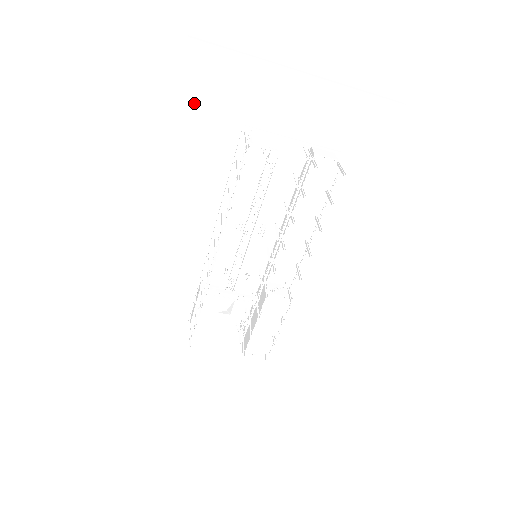
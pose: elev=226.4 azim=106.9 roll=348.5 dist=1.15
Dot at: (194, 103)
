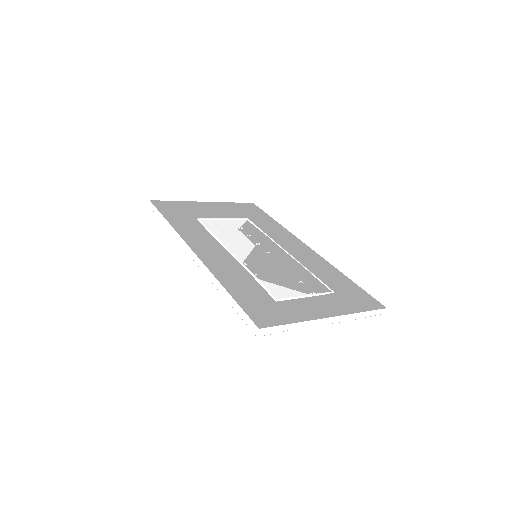
Dot at: (247, 309)
